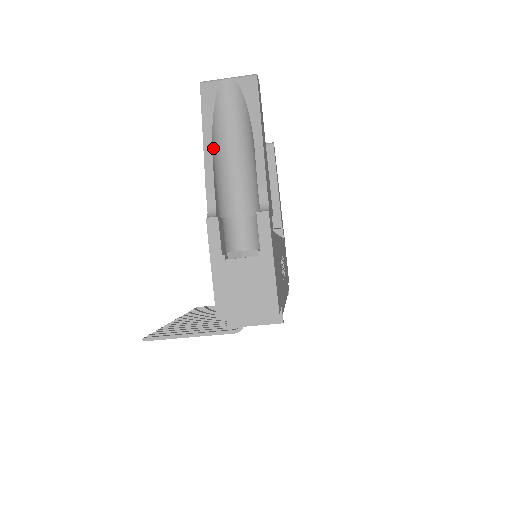
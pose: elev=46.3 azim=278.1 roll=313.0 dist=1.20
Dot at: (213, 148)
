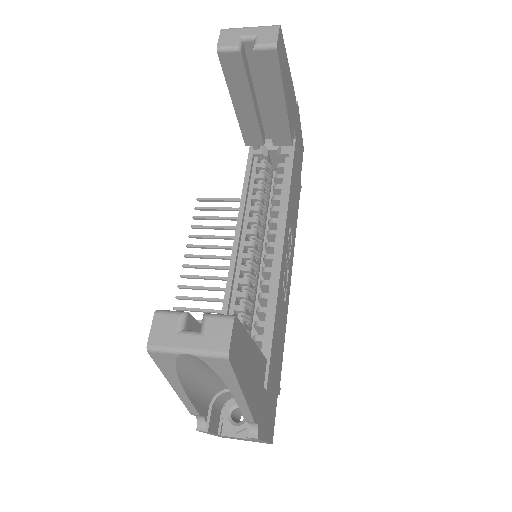
Dot at: (187, 391)
